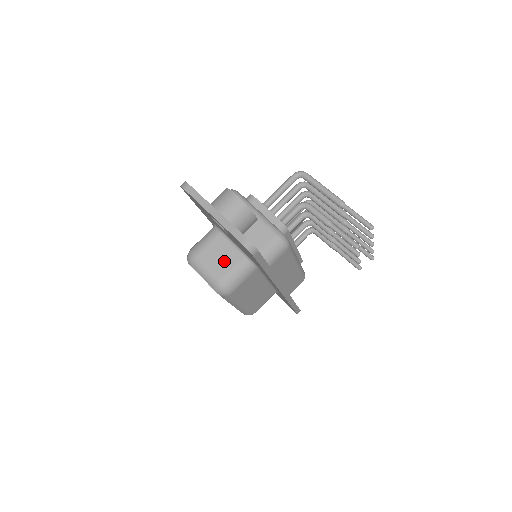
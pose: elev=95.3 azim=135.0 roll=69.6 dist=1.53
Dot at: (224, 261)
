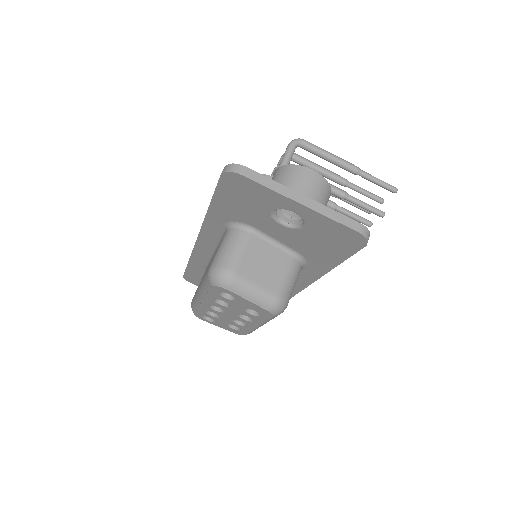
Dot at: (272, 269)
